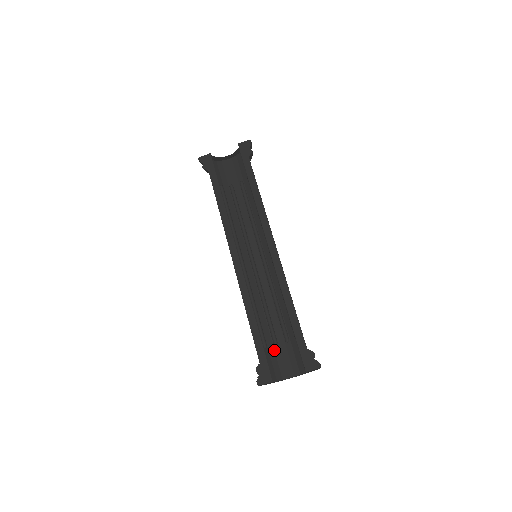
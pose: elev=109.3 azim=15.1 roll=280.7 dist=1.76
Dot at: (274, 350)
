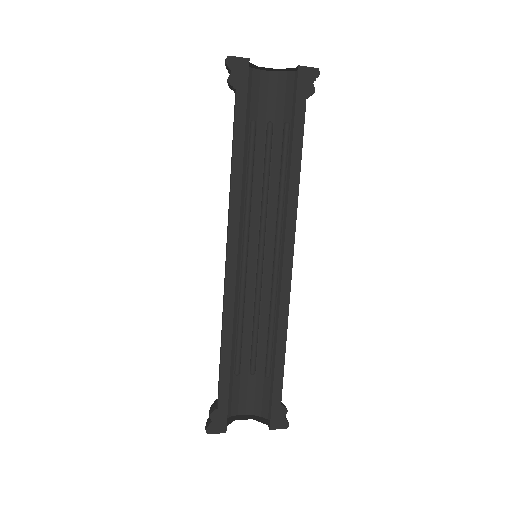
Dot at: (233, 380)
